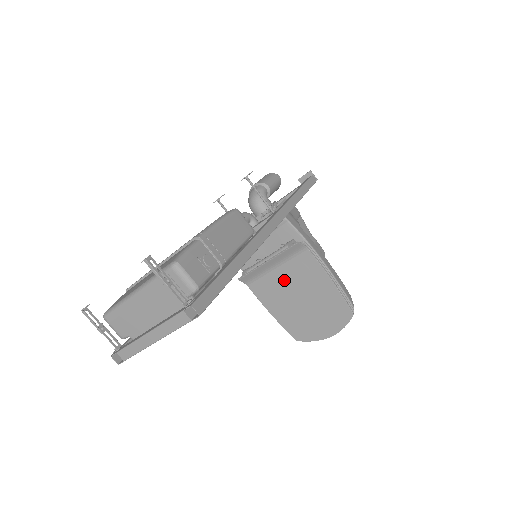
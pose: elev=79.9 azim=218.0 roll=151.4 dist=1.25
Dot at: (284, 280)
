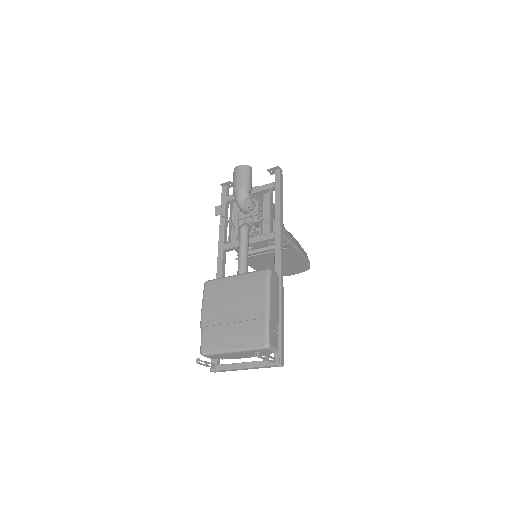
Dot at: (268, 257)
